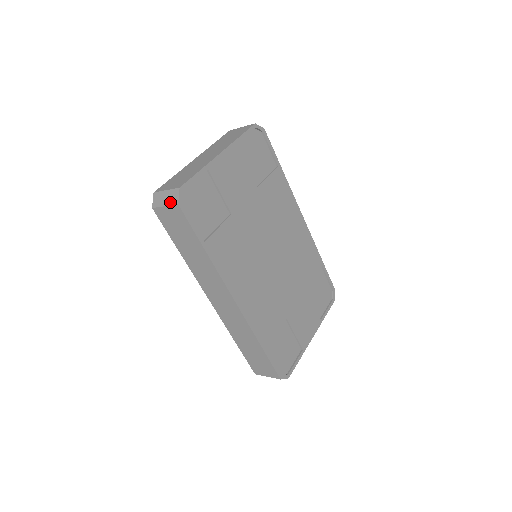
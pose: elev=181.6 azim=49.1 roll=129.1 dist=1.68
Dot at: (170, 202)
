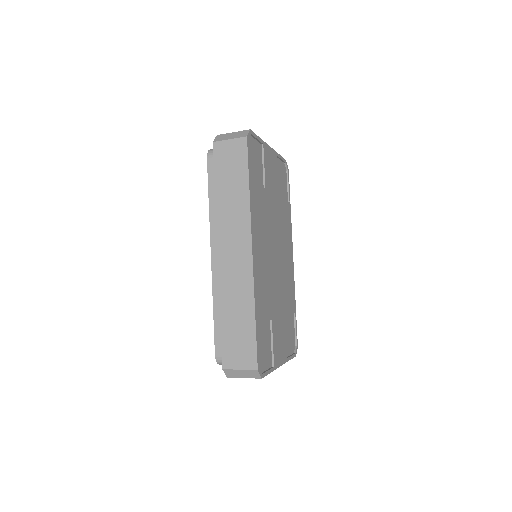
Dot at: (237, 136)
